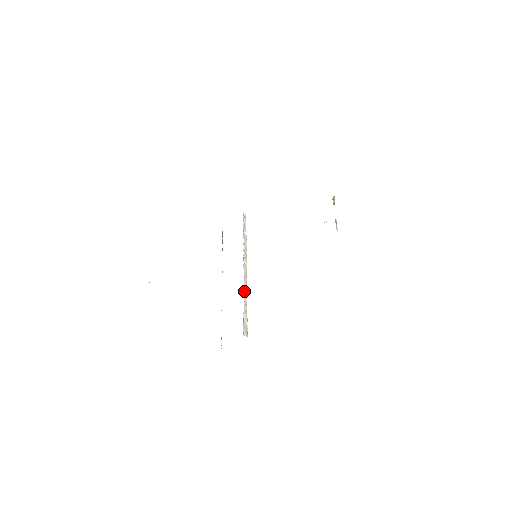
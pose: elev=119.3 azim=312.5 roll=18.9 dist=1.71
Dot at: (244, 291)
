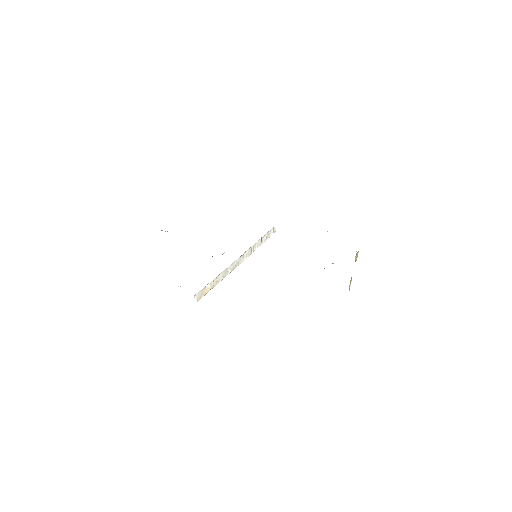
Dot at: (224, 272)
